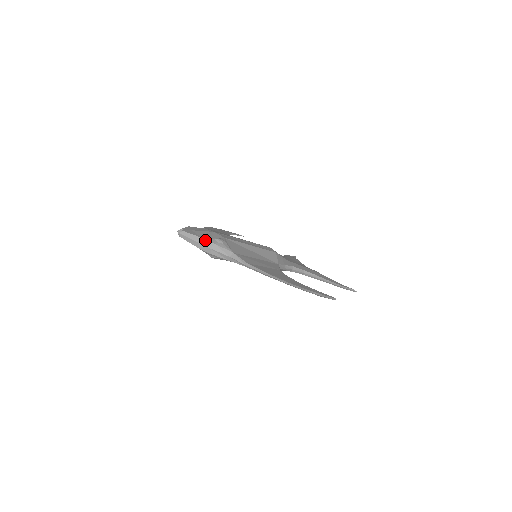
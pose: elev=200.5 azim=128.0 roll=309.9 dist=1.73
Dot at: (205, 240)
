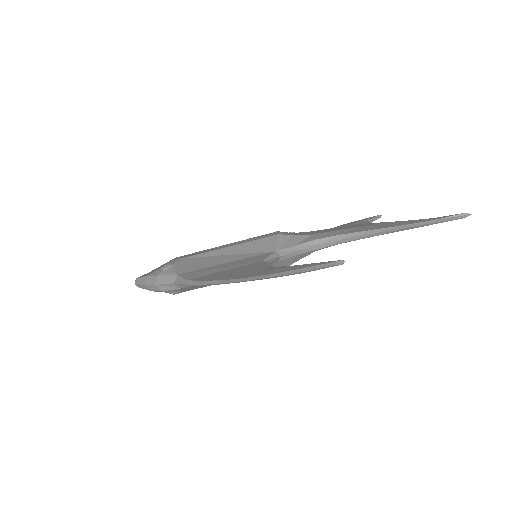
Dot at: (150, 277)
